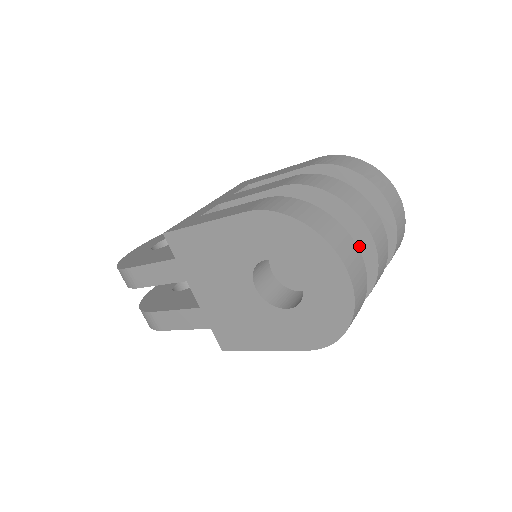
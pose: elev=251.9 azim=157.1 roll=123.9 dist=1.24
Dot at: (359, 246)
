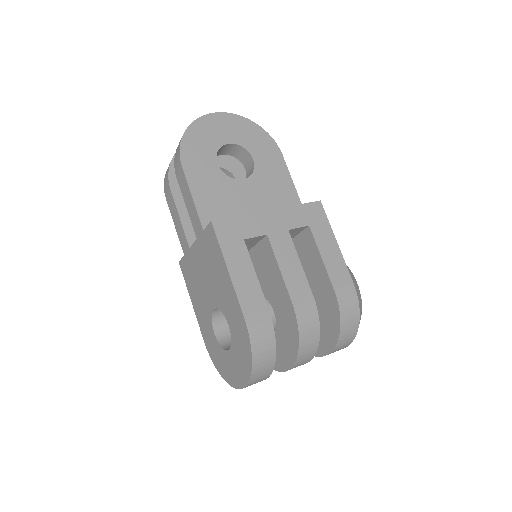
Dot at: (280, 360)
